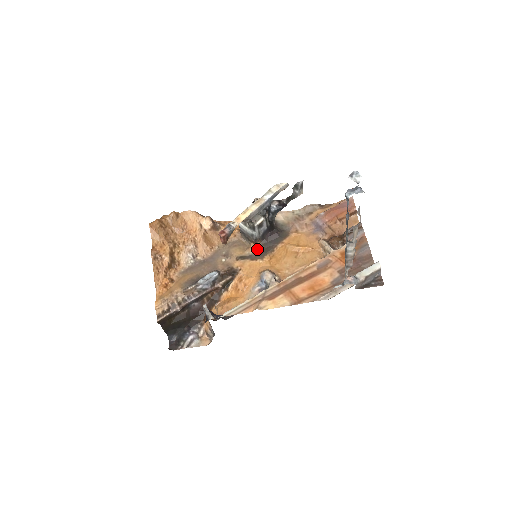
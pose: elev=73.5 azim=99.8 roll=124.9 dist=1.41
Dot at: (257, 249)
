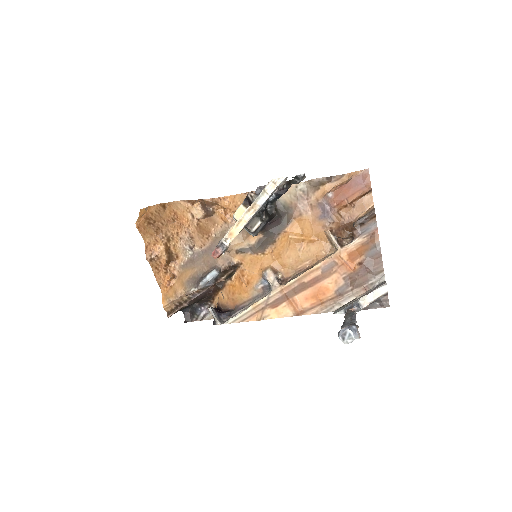
Dot at: (257, 239)
